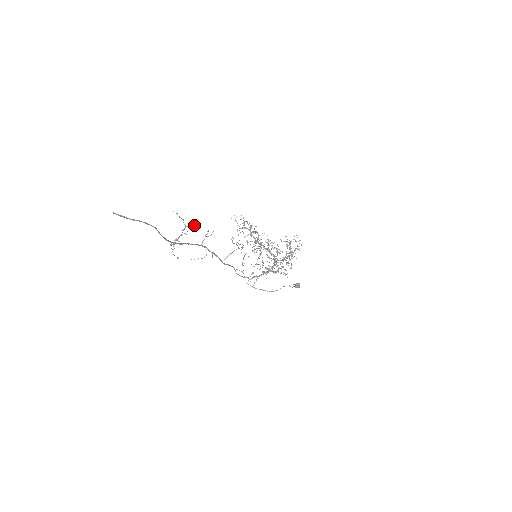
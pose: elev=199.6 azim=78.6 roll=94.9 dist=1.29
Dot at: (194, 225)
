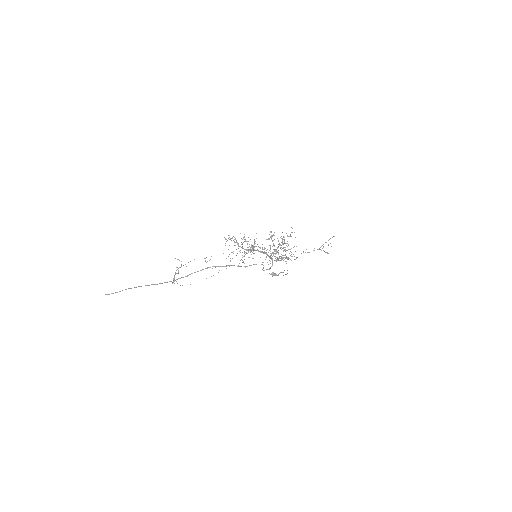
Dot at: occluded
